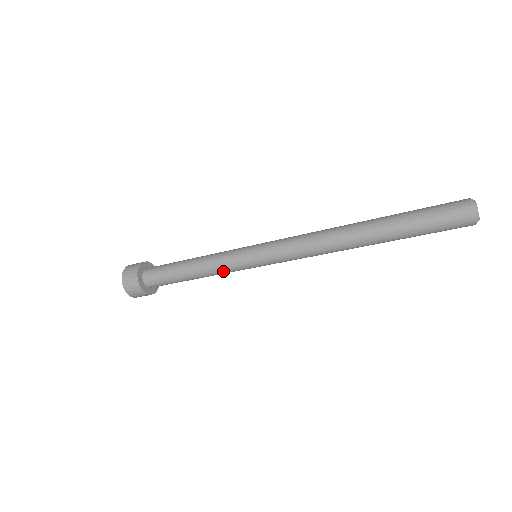
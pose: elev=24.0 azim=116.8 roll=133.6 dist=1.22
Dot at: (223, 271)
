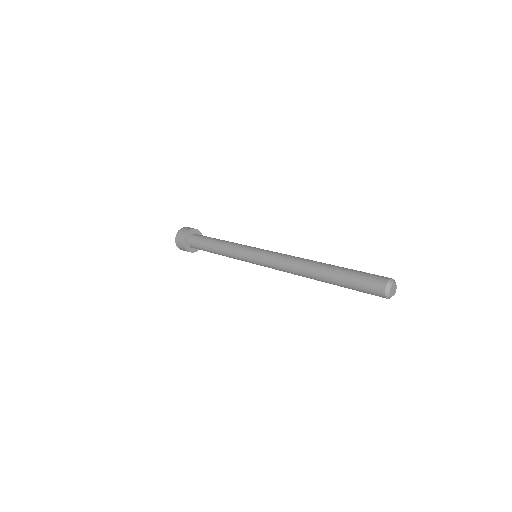
Dot at: (234, 258)
